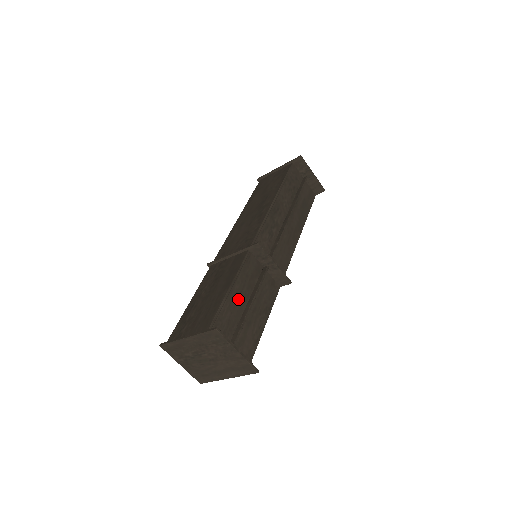
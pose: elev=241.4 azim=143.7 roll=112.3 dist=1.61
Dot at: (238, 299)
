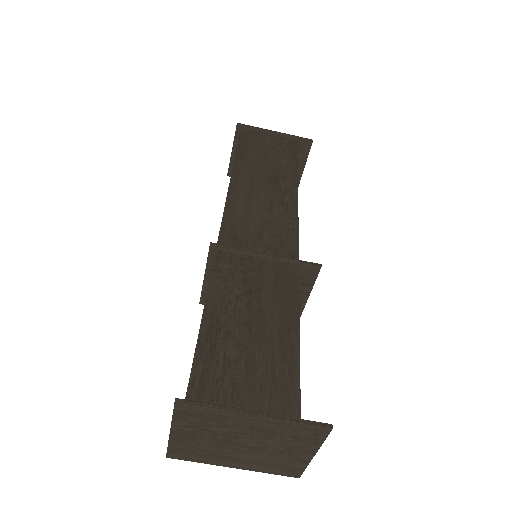
Dot at: occluded
